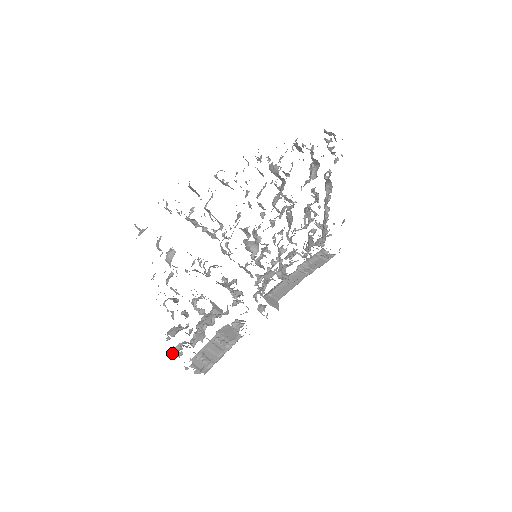
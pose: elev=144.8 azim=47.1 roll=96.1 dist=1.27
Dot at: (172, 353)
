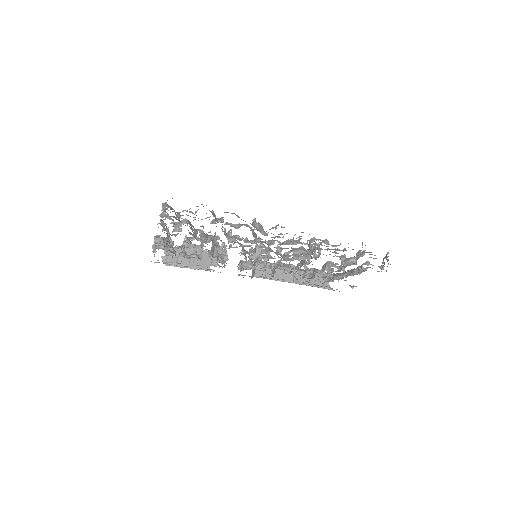
Dot at: occluded
